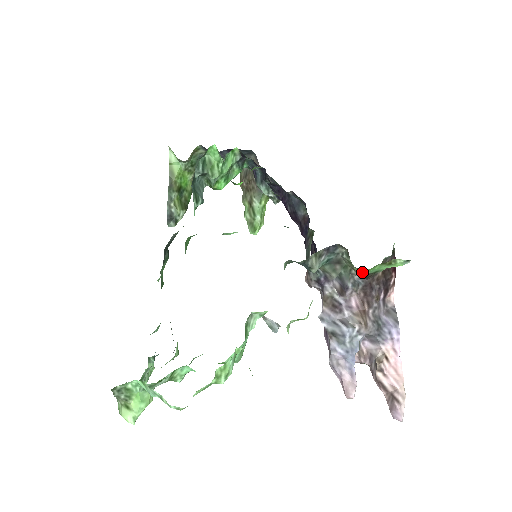
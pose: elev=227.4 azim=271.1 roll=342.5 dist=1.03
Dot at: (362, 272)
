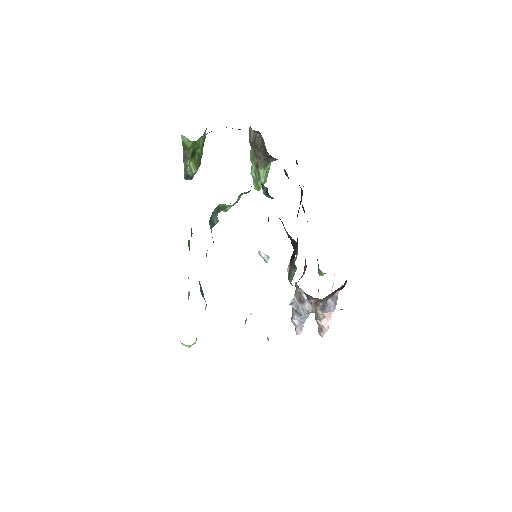
Dot at: occluded
